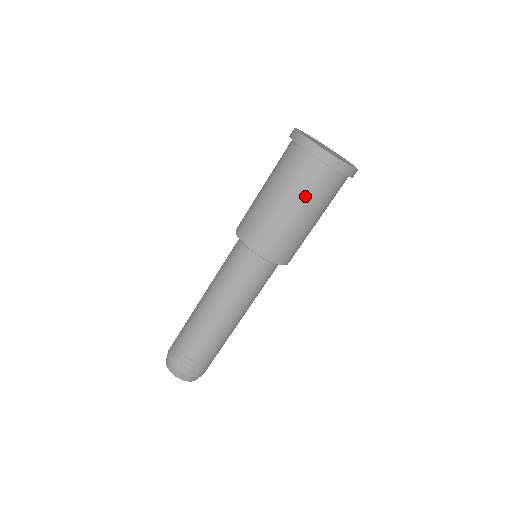
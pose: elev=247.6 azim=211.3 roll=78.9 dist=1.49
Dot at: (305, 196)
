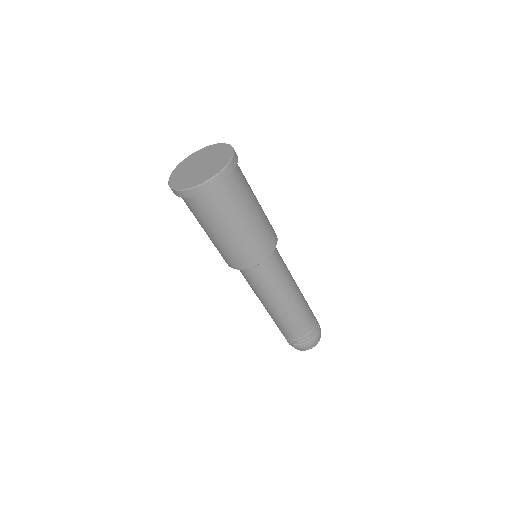
Dot at: (225, 216)
